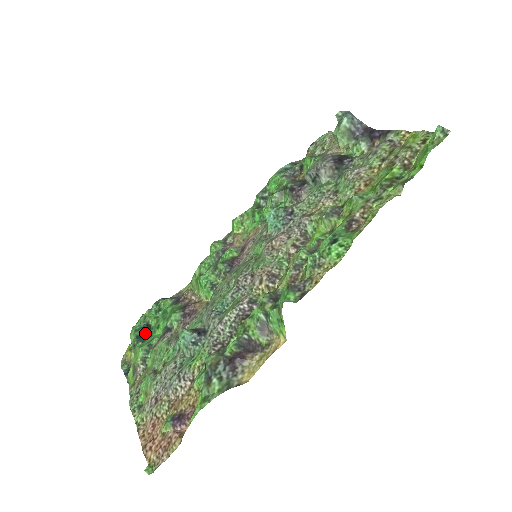
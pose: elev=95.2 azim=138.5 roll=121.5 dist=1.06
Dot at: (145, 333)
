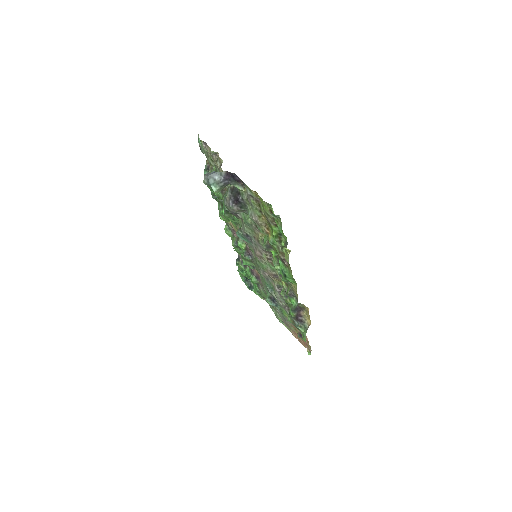
Dot at: (249, 283)
